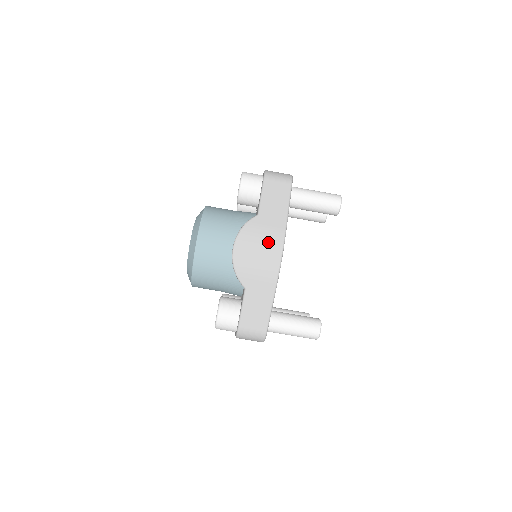
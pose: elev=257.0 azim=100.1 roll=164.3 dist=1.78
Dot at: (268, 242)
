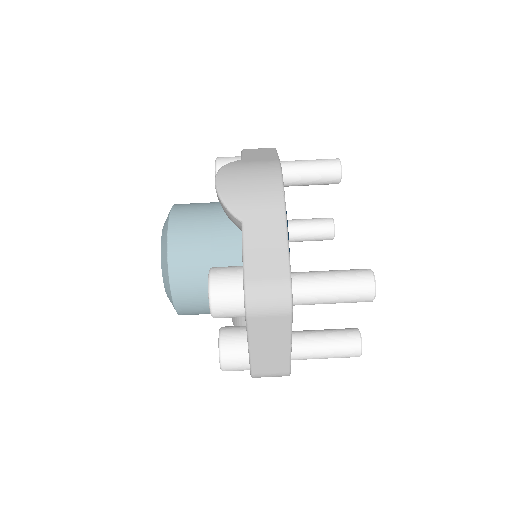
Dot at: (260, 169)
